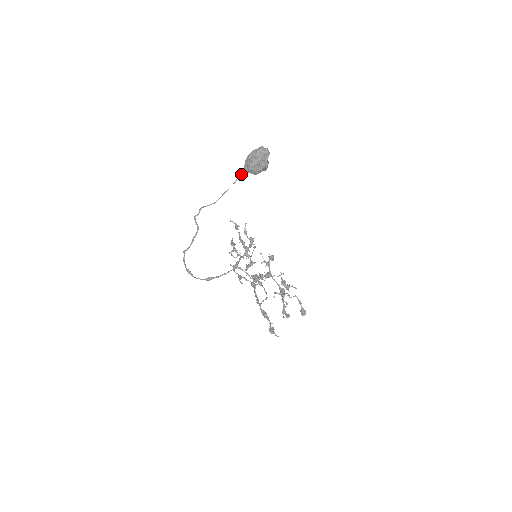
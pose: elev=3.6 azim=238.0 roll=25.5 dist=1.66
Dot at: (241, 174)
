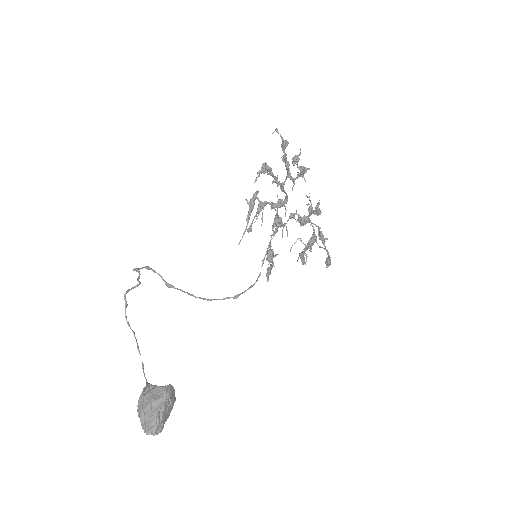
Dot at: occluded
